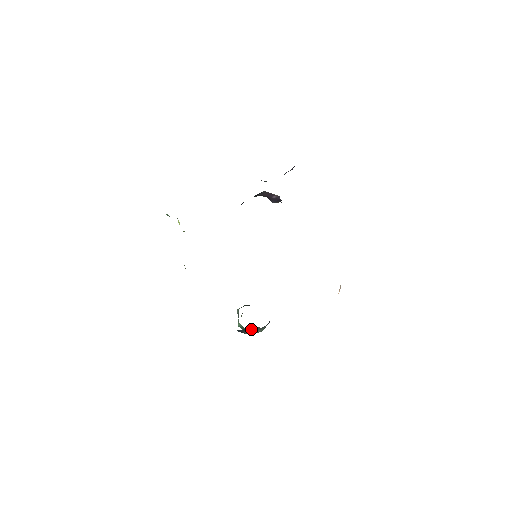
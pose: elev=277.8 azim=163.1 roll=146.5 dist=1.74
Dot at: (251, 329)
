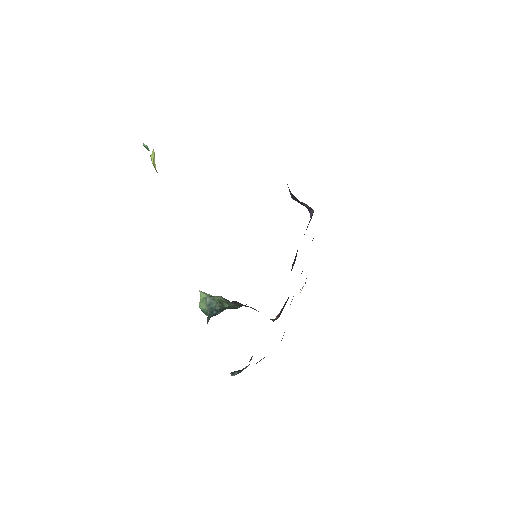
Dot at: occluded
